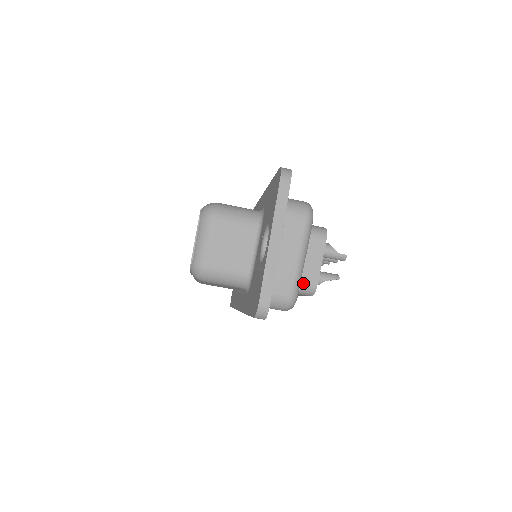
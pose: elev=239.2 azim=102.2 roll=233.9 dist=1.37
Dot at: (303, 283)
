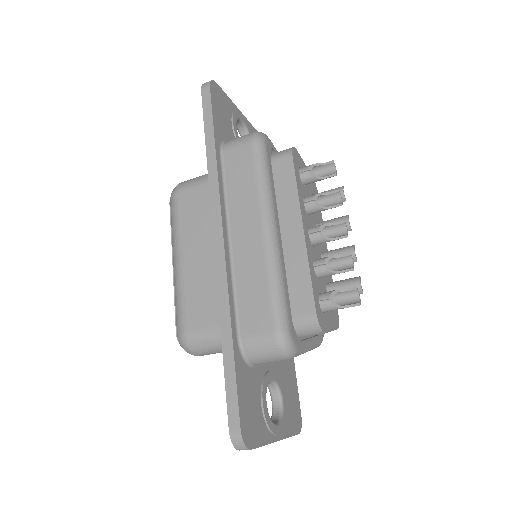
Dot at: occluded
